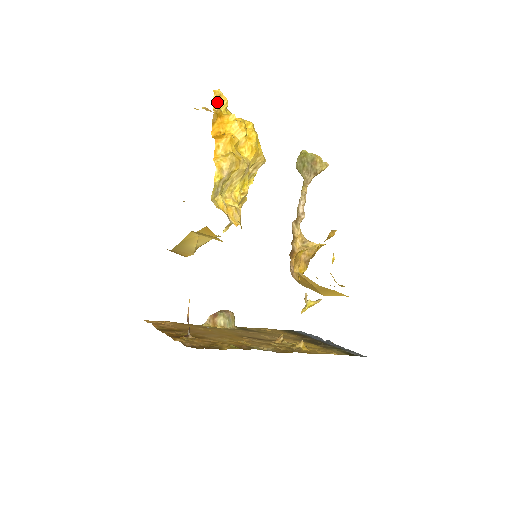
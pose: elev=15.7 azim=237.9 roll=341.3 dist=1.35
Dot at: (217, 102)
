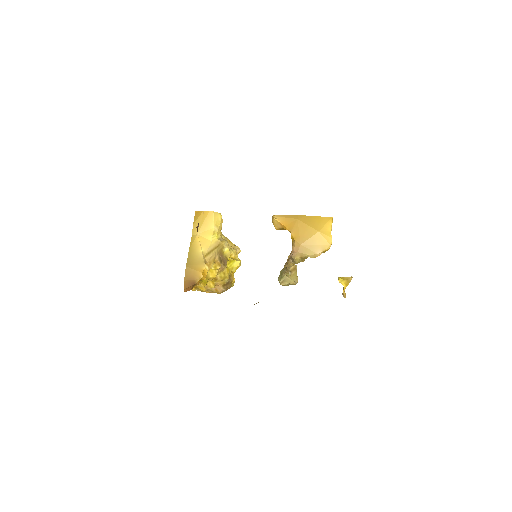
Dot at: occluded
